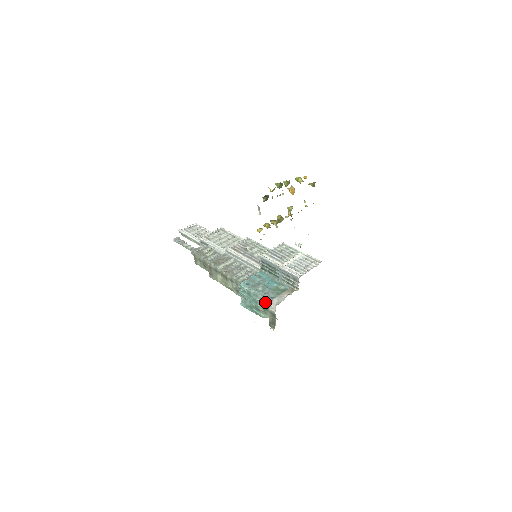
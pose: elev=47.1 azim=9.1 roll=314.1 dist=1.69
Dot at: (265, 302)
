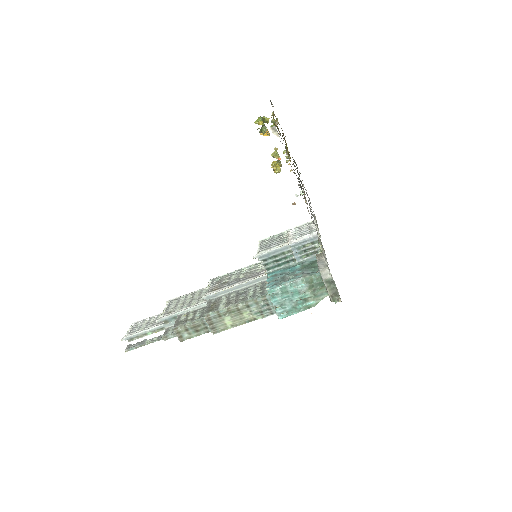
Dot at: (309, 281)
